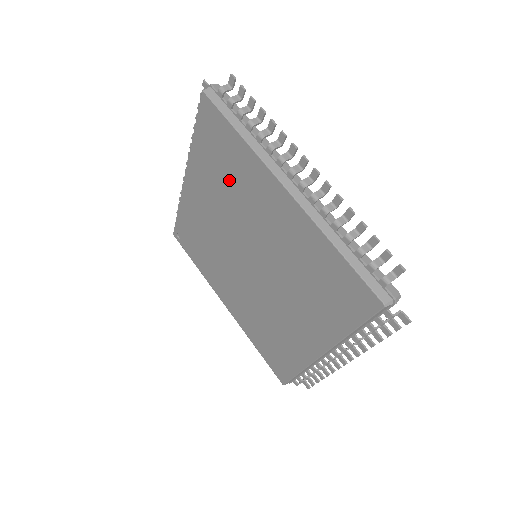
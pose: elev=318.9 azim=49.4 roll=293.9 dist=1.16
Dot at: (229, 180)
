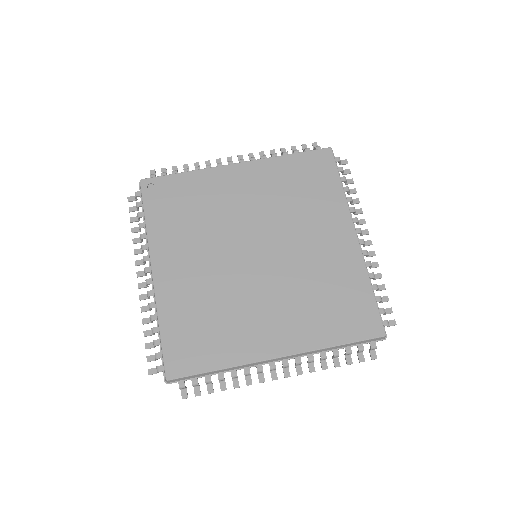
Dot at: (299, 198)
